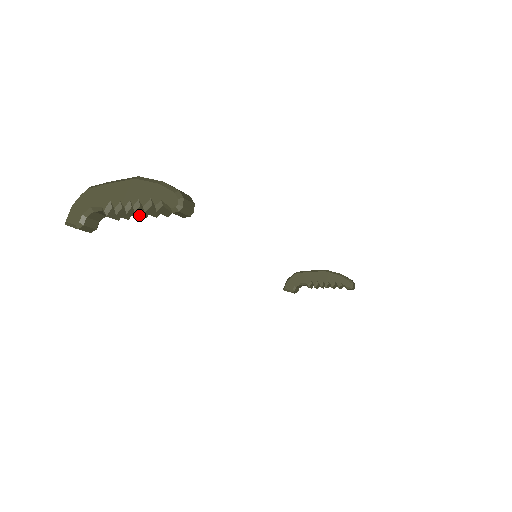
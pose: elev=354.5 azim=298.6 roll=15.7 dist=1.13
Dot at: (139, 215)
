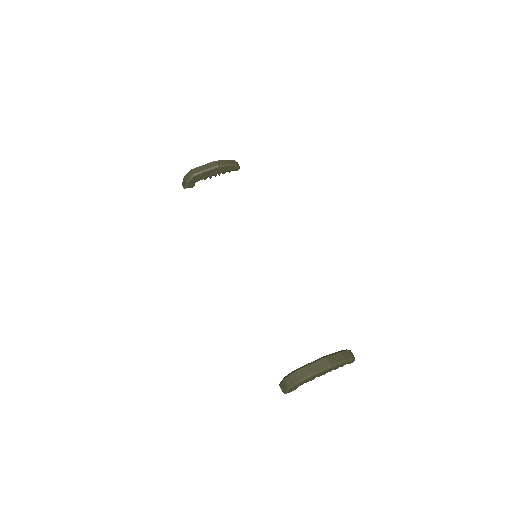
Dot at: occluded
